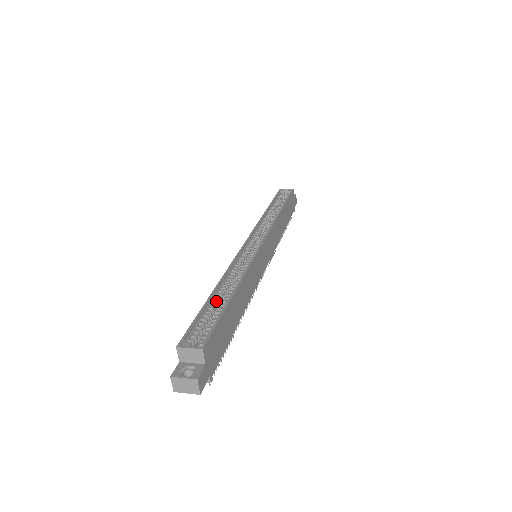
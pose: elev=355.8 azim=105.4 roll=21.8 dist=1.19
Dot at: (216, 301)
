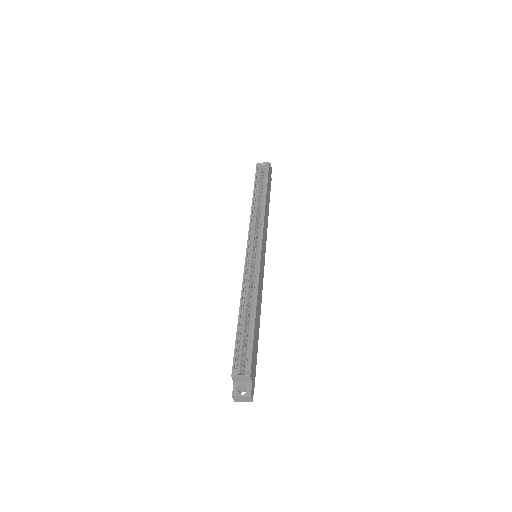
Dot at: (244, 324)
